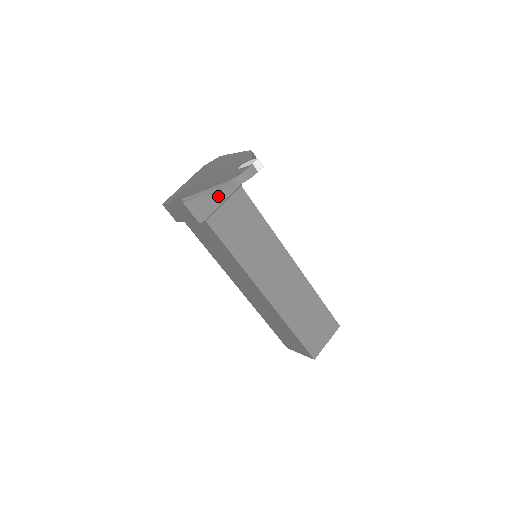
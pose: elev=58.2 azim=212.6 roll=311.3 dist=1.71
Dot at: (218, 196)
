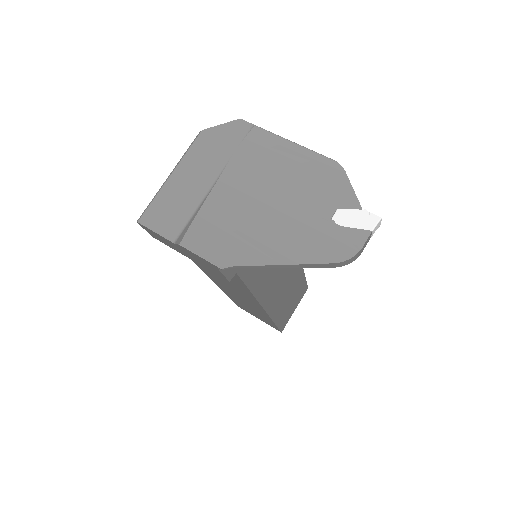
Dot at: occluded
